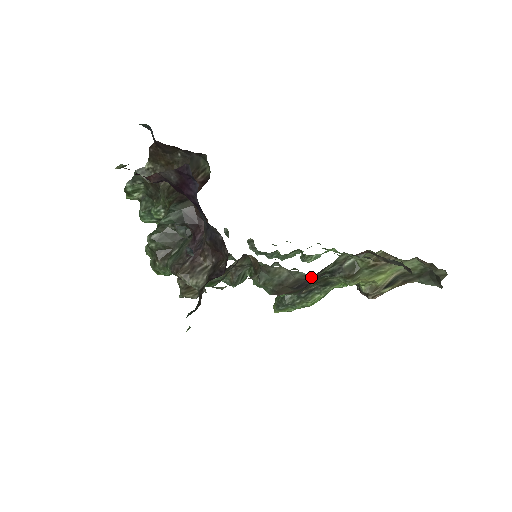
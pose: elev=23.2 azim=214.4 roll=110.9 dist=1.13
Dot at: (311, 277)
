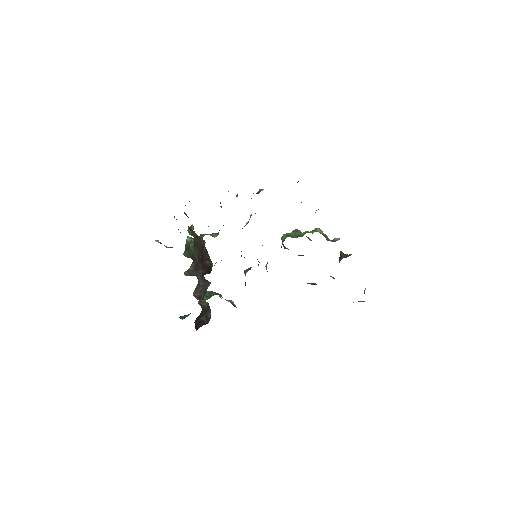
Dot at: occluded
